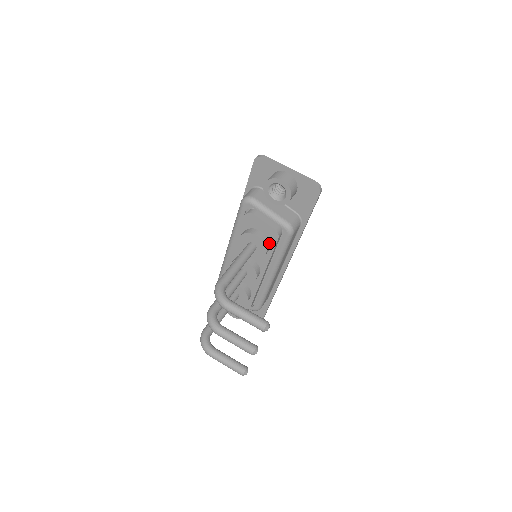
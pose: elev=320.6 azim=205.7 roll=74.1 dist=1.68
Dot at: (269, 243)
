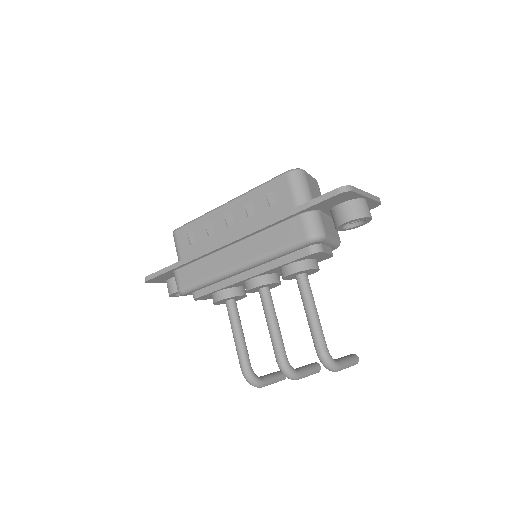
Dot at: occluded
